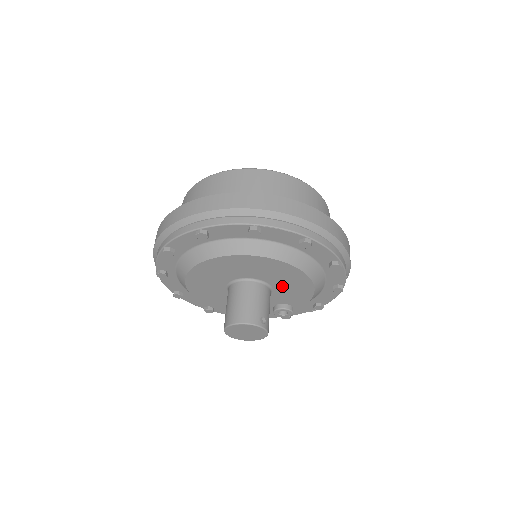
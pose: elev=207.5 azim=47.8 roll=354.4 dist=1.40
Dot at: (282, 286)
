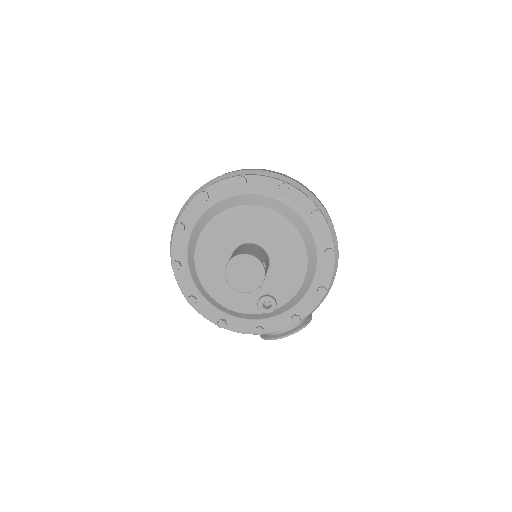
Dot at: (280, 264)
